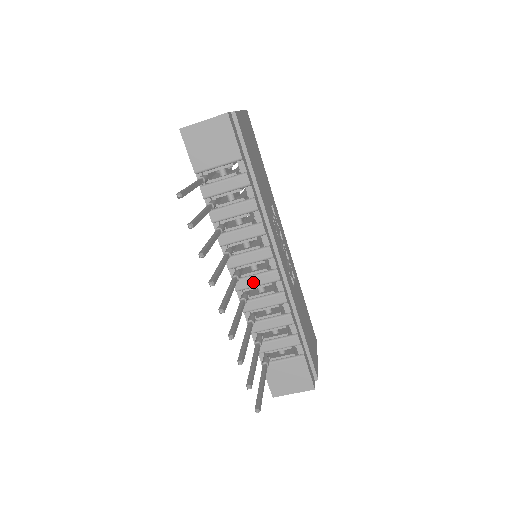
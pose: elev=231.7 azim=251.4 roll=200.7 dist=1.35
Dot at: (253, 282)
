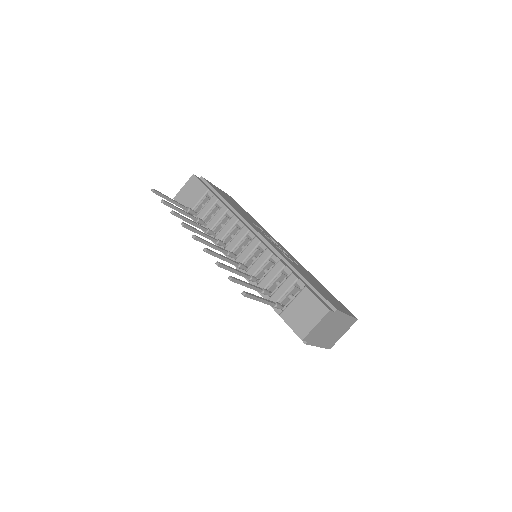
Dot at: (245, 255)
